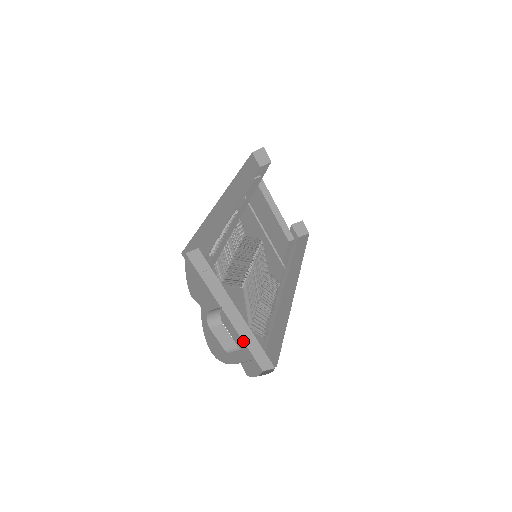
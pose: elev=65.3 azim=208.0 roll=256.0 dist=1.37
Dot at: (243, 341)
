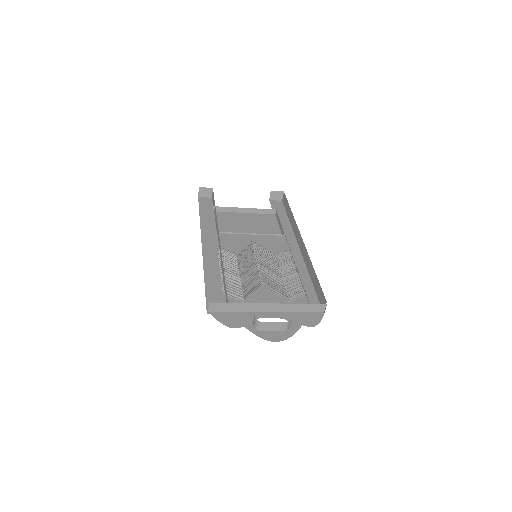
Dot at: (293, 312)
